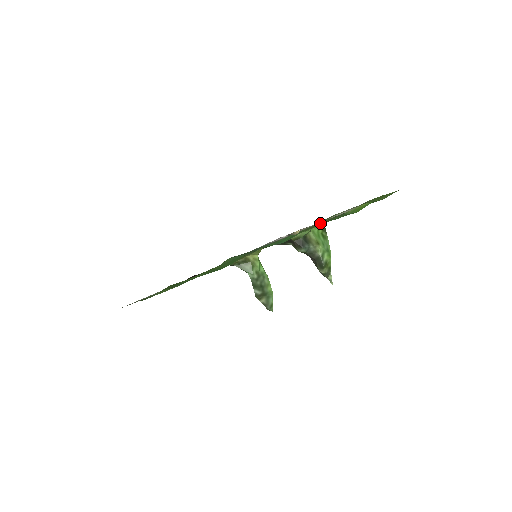
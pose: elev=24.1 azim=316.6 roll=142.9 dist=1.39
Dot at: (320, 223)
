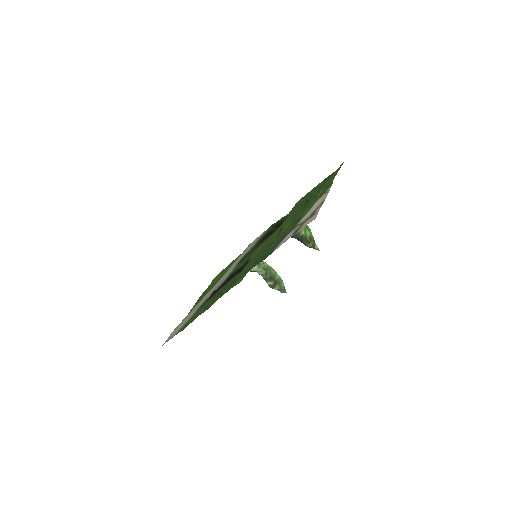
Dot at: (302, 212)
